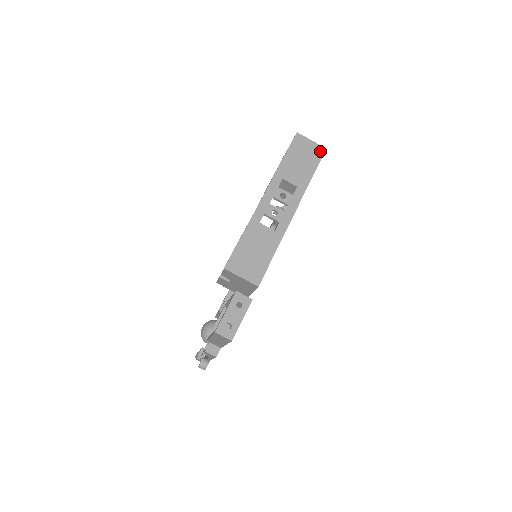
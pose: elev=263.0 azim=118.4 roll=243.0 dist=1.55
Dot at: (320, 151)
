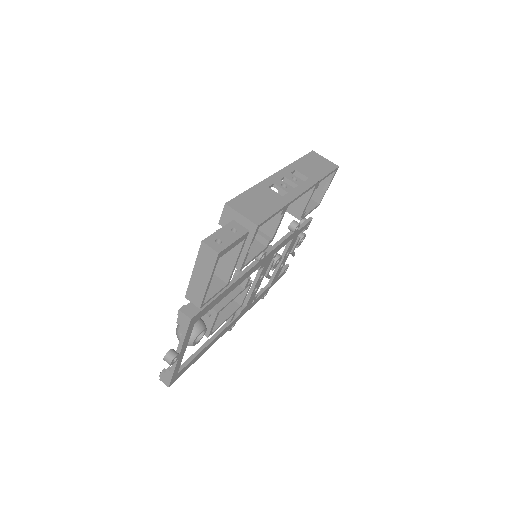
Dot at: (333, 166)
